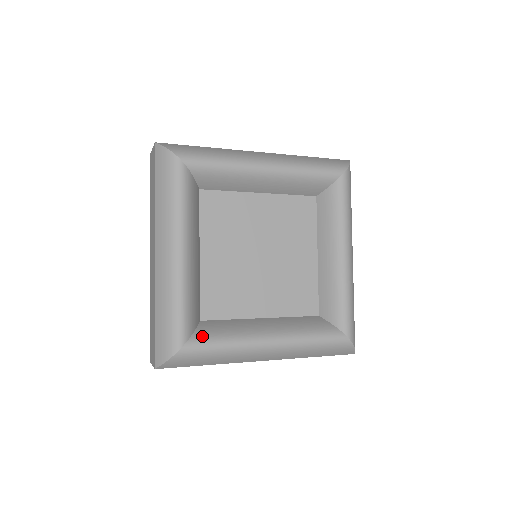
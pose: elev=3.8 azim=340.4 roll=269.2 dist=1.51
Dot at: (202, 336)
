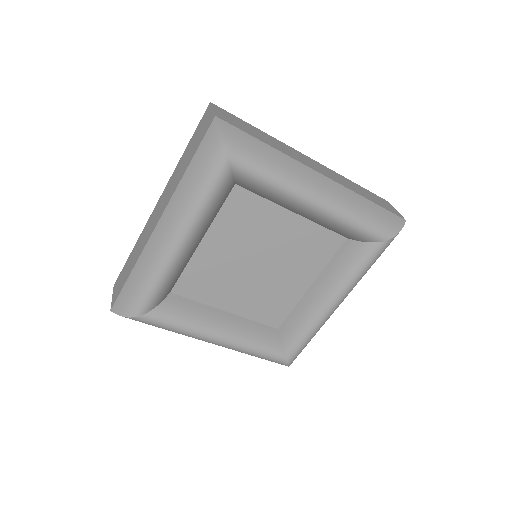
Dot at: (163, 313)
